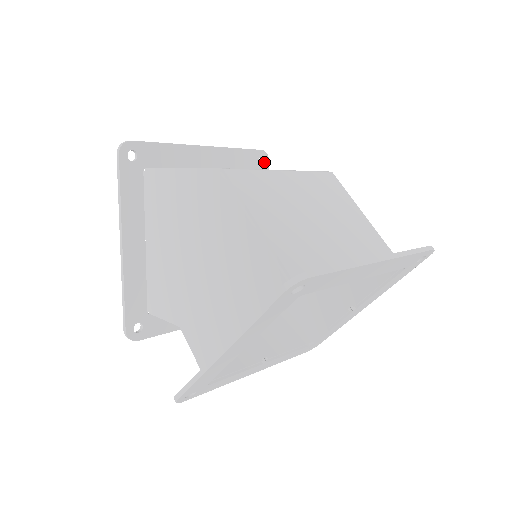
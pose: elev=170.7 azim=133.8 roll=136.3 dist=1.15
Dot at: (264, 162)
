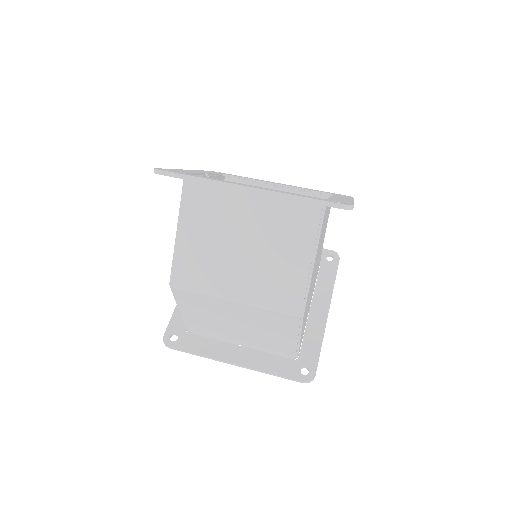
Dot at: occluded
